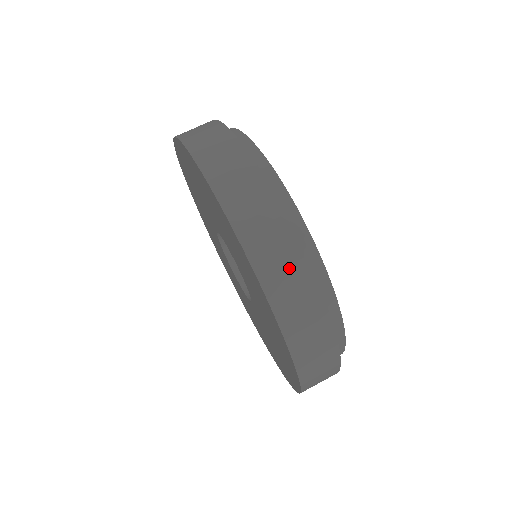
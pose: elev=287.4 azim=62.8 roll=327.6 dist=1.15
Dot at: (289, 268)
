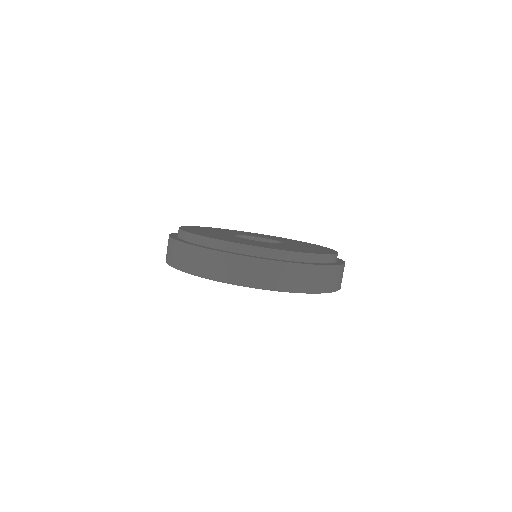
Dot at: (319, 276)
